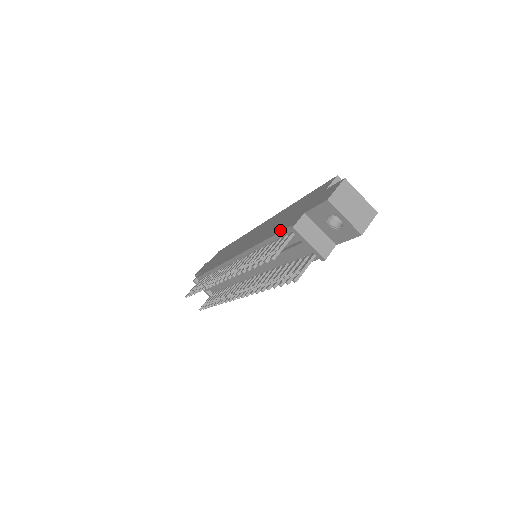
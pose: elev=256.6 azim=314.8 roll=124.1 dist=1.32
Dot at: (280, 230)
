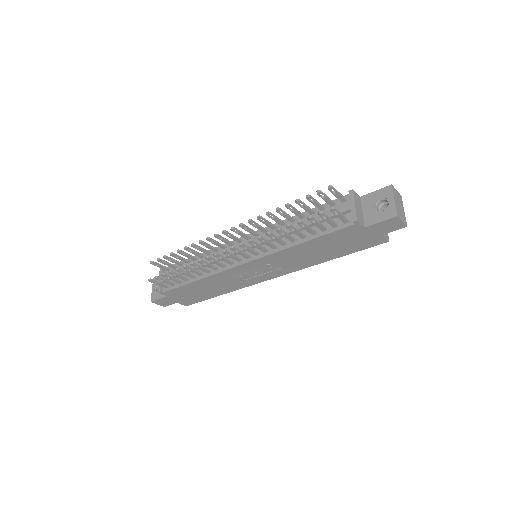
Dot at: occluded
